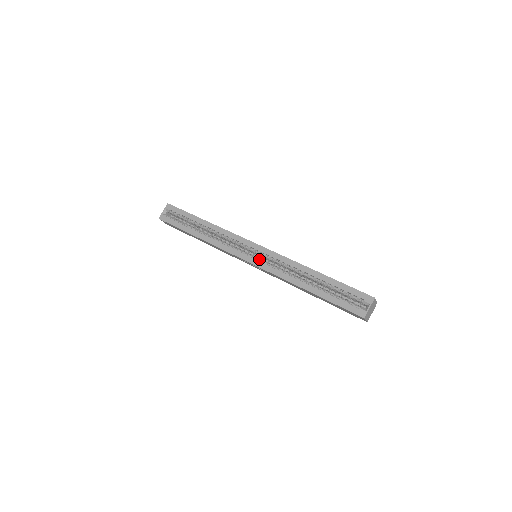
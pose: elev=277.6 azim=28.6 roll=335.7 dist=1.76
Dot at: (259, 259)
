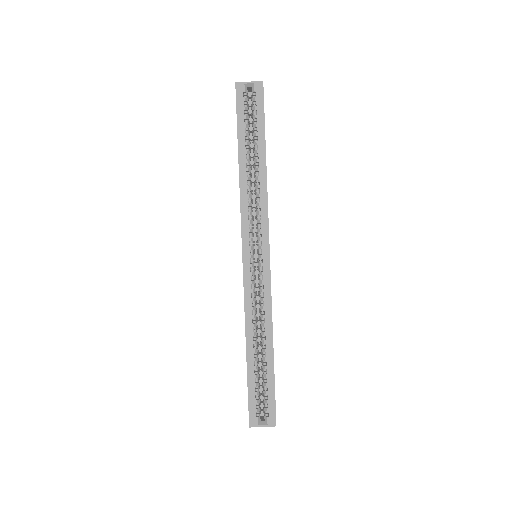
Dot at: (253, 268)
